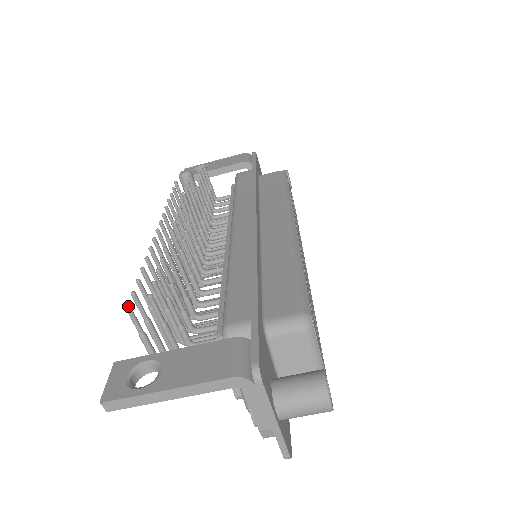
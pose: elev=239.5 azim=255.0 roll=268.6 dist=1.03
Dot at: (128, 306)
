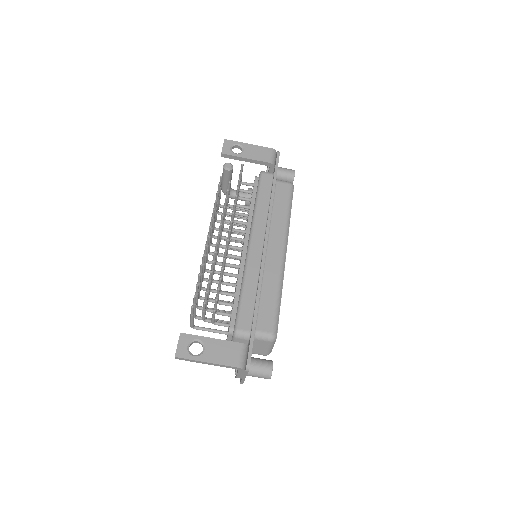
Dot at: (193, 307)
